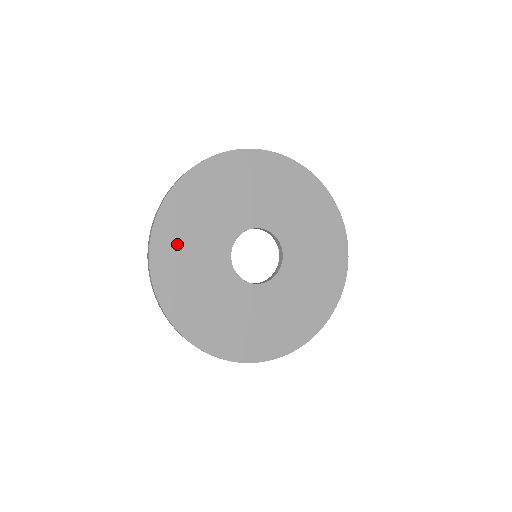
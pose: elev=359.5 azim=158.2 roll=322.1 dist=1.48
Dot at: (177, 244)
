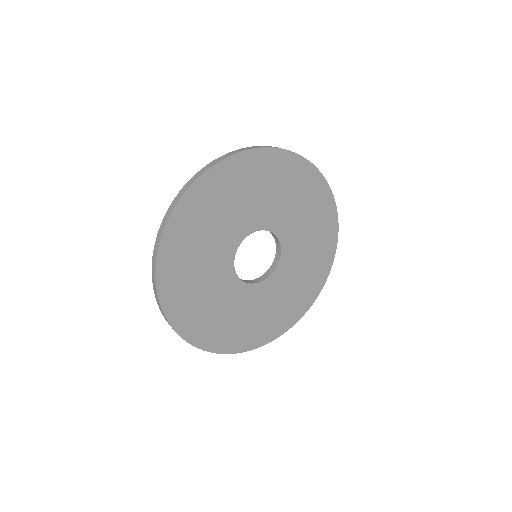
Dot at: (188, 300)
